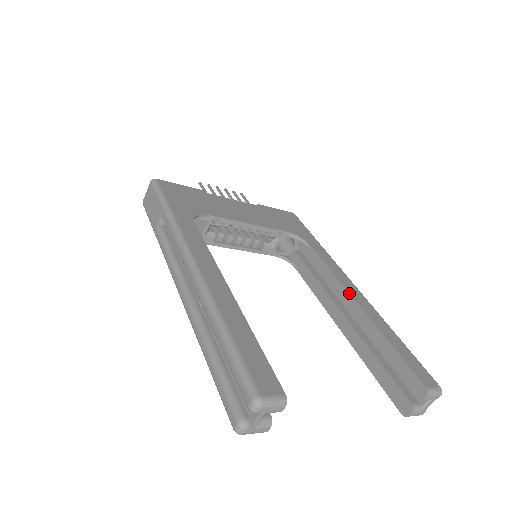
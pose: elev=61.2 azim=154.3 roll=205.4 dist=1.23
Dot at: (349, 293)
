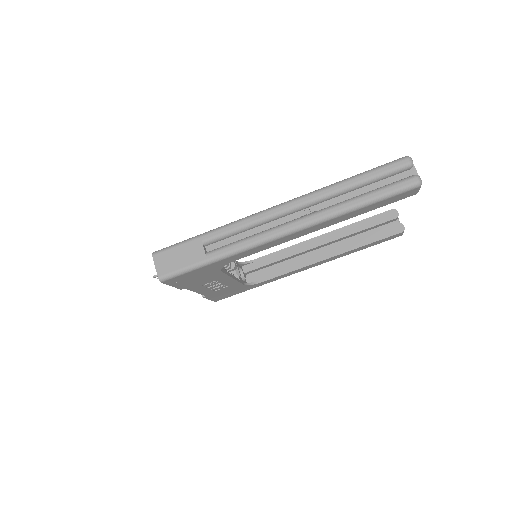
Dot at: (310, 239)
